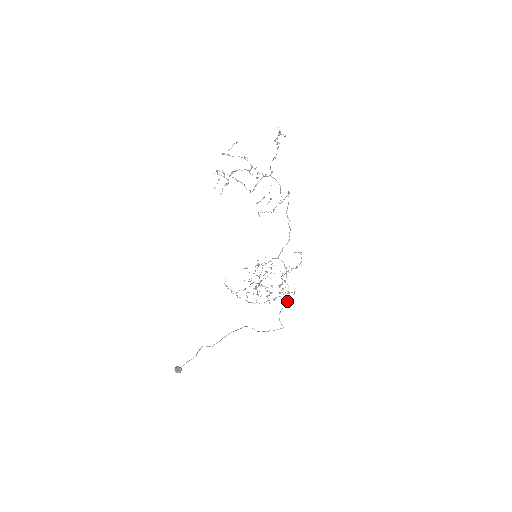
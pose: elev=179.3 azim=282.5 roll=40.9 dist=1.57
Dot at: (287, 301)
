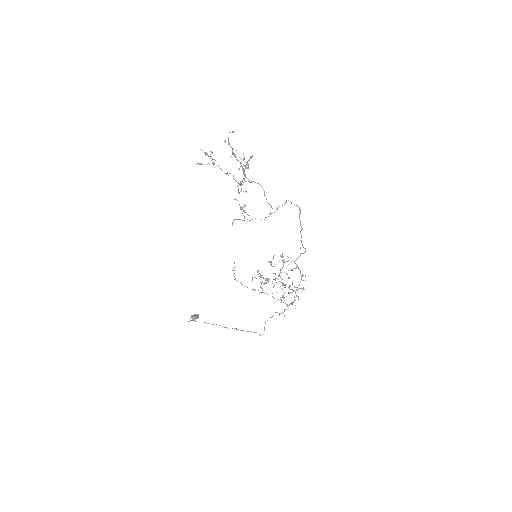
Dot at: occluded
